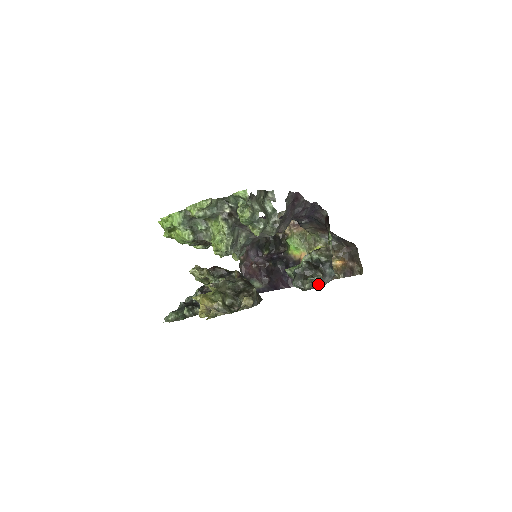
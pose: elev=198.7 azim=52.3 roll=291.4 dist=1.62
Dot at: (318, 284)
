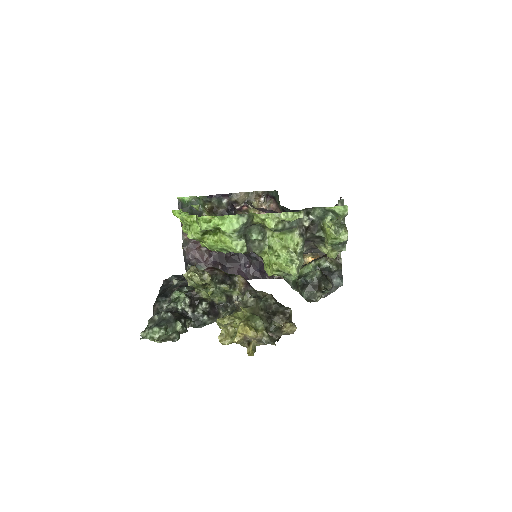
Dot at: (324, 295)
